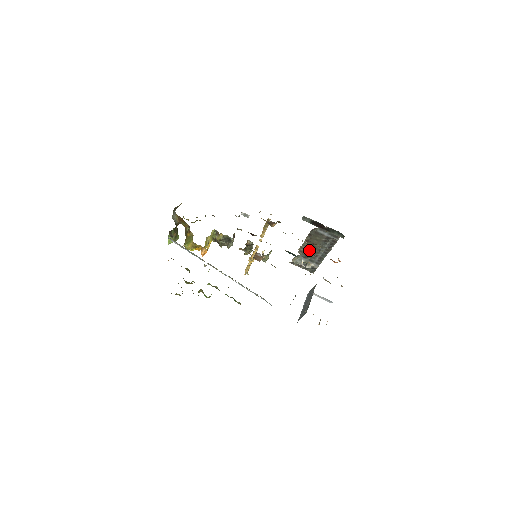
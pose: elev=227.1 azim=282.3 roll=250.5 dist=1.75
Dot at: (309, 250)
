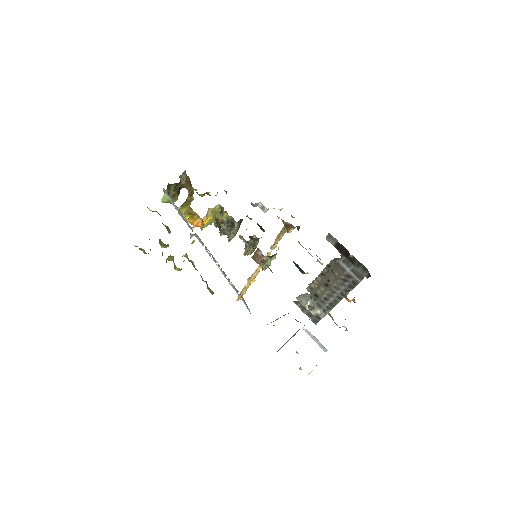
Dot at: (321, 289)
